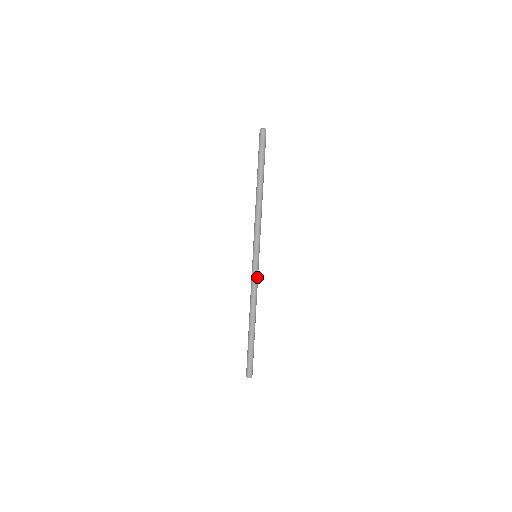
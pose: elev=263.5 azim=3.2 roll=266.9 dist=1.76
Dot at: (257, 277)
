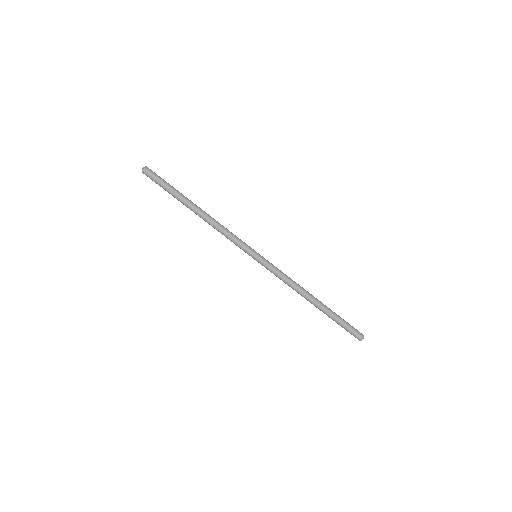
Dot at: (275, 270)
